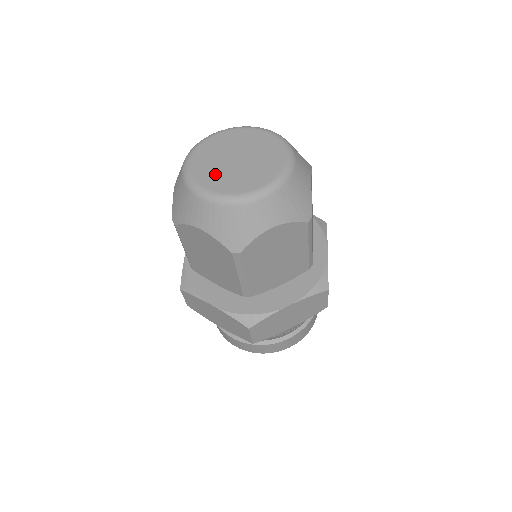
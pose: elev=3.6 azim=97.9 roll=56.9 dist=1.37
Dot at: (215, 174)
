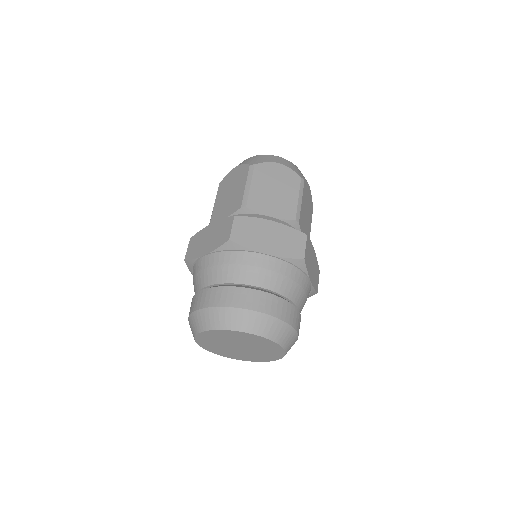
Dot at: occluded
